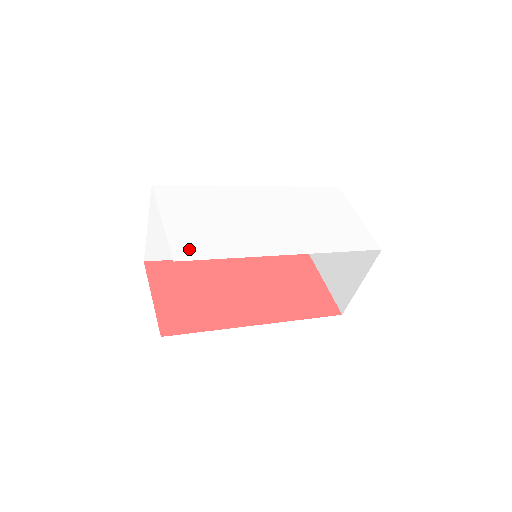
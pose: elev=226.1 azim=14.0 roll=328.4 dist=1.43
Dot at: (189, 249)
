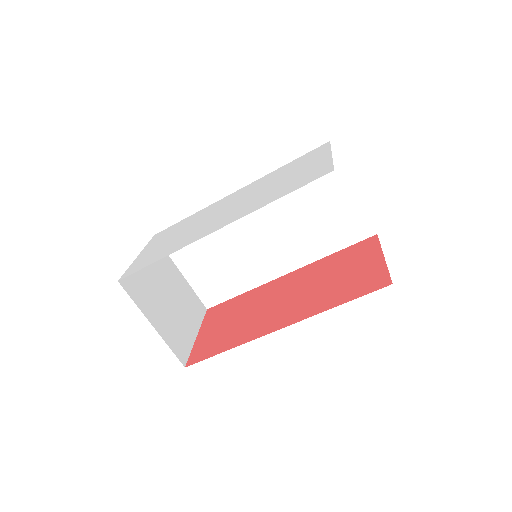
Dot at: (137, 267)
